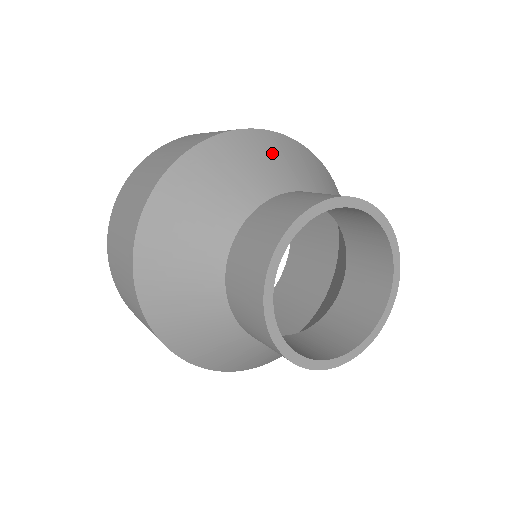
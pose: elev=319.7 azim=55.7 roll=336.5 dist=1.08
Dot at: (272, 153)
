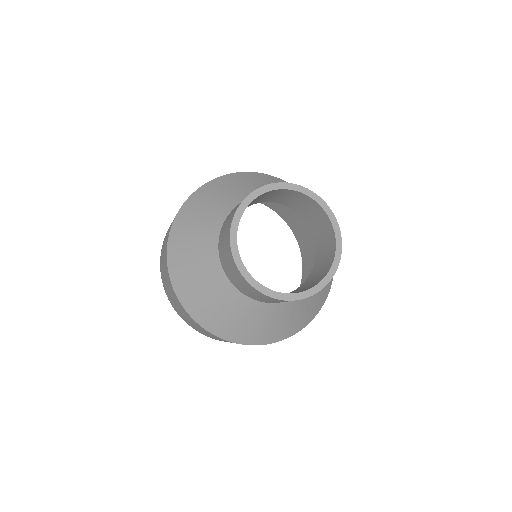
Dot at: (268, 182)
